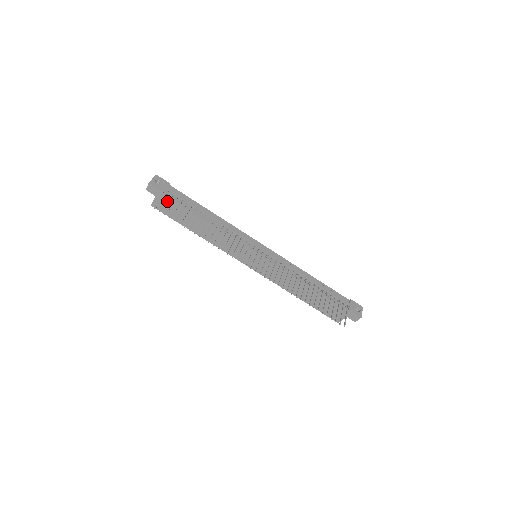
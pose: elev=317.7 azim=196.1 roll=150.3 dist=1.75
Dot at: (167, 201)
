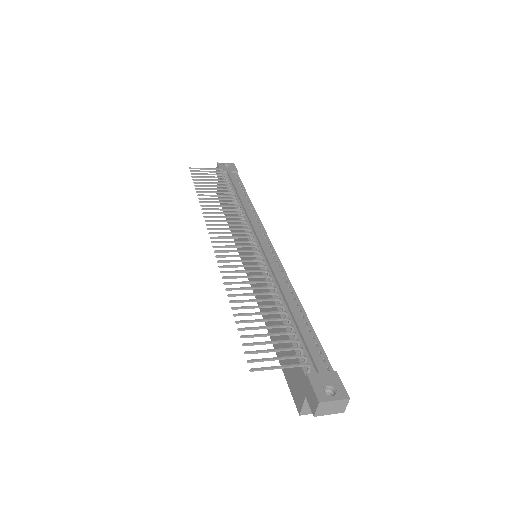
Dot at: (210, 171)
